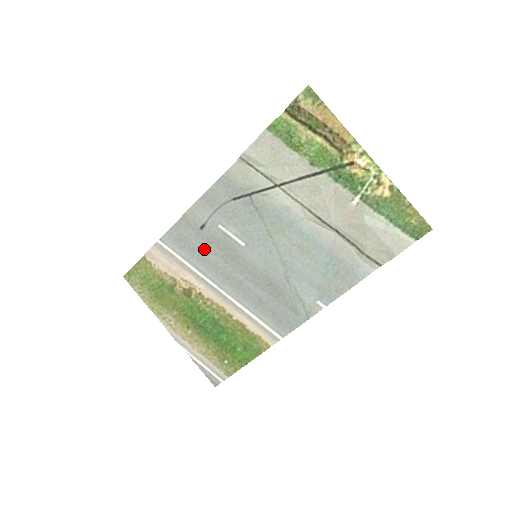
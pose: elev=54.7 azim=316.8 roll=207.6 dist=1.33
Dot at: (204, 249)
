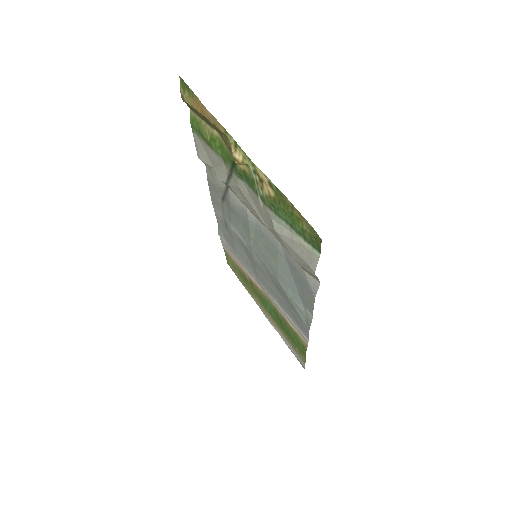
Dot at: (236, 246)
